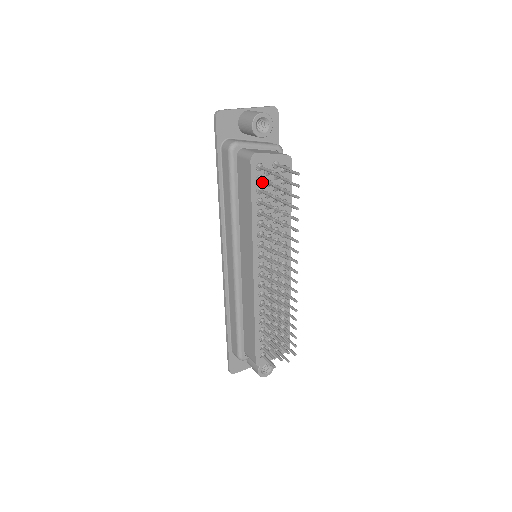
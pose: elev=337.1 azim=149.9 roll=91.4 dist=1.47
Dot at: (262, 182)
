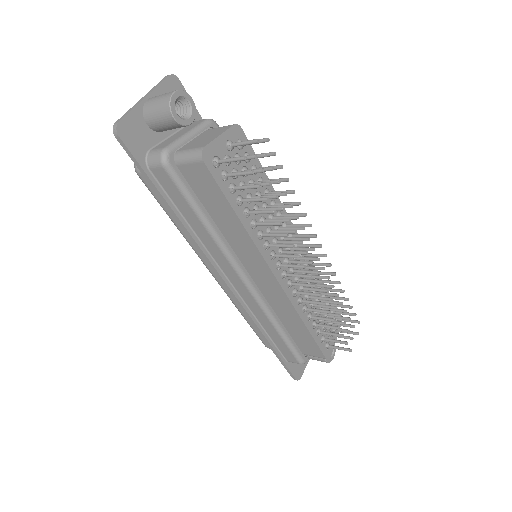
Dot at: (229, 177)
